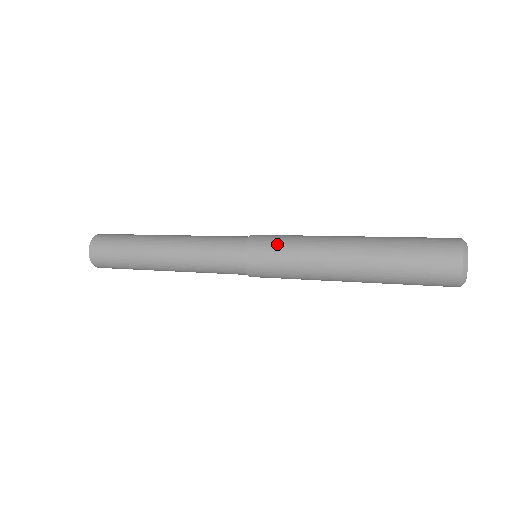
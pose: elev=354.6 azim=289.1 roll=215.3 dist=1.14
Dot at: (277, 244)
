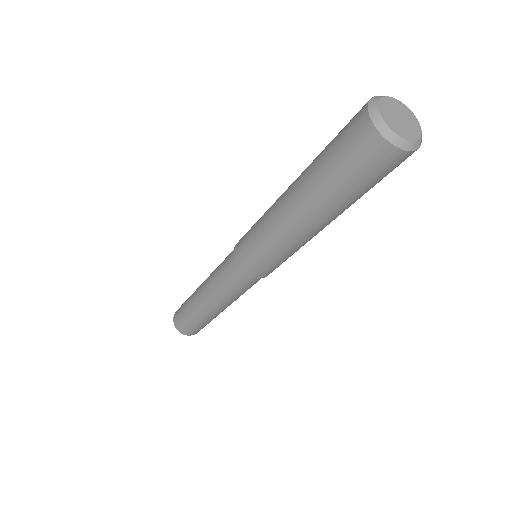
Dot at: occluded
